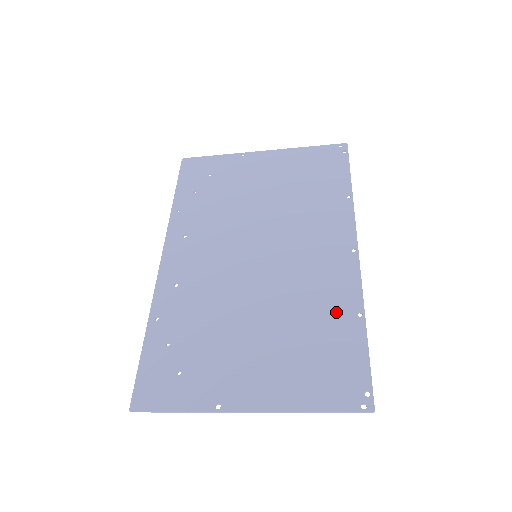
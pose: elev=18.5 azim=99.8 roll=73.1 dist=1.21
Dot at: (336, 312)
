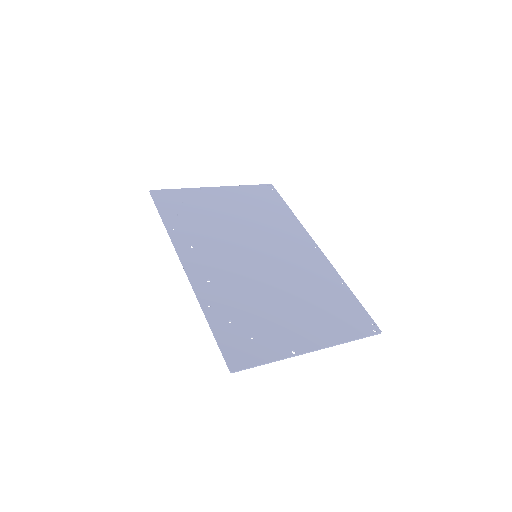
Dot at: (329, 283)
